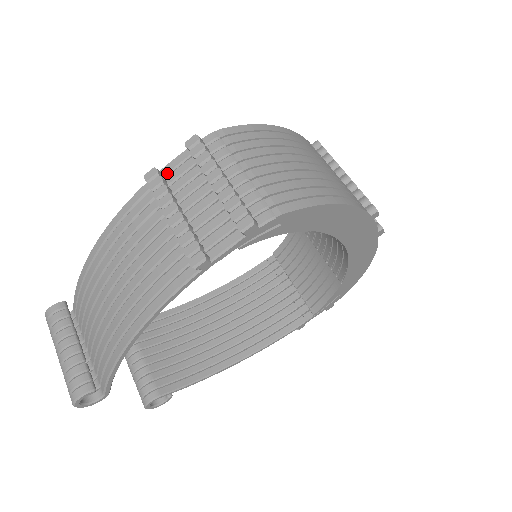
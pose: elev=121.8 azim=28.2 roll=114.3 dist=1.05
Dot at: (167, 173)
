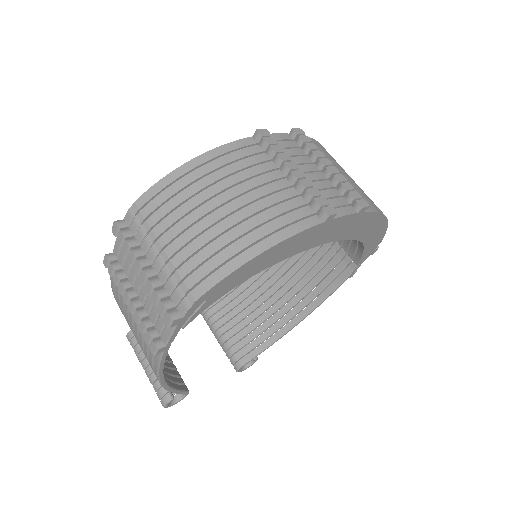
Dot at: (117, 255)
